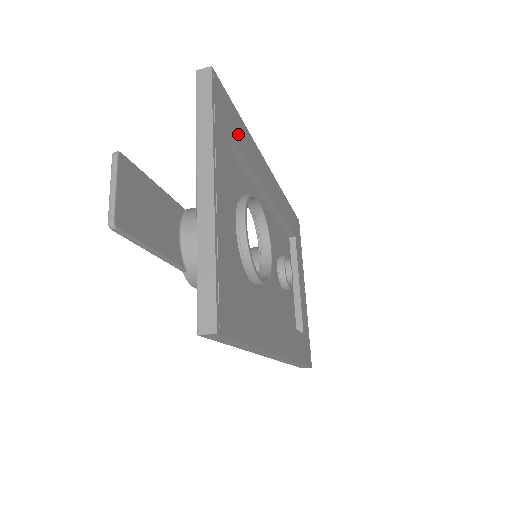
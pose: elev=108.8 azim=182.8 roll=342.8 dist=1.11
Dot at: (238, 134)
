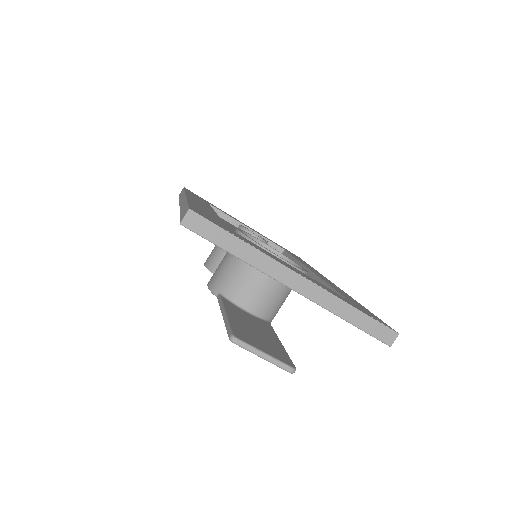
Dot at: (211, 216)
